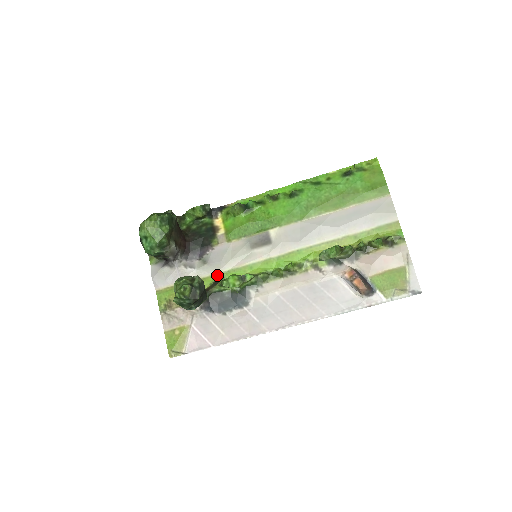
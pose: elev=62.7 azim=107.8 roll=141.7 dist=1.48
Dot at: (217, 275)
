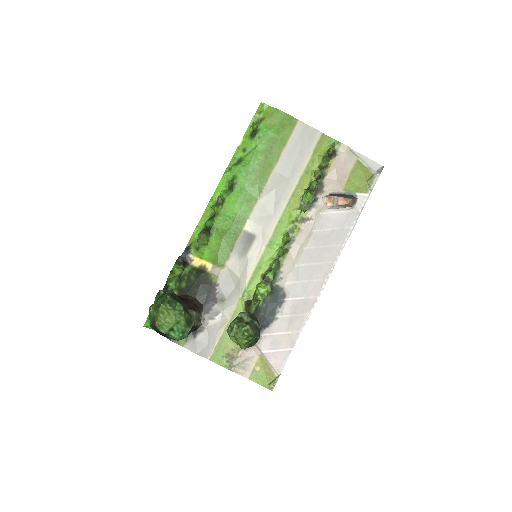
Dot at: (242, 299)
